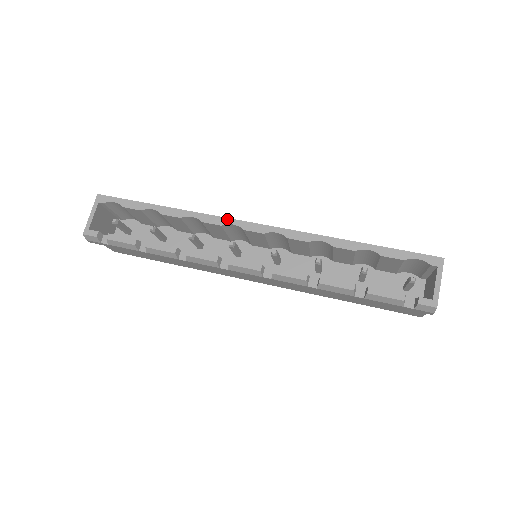
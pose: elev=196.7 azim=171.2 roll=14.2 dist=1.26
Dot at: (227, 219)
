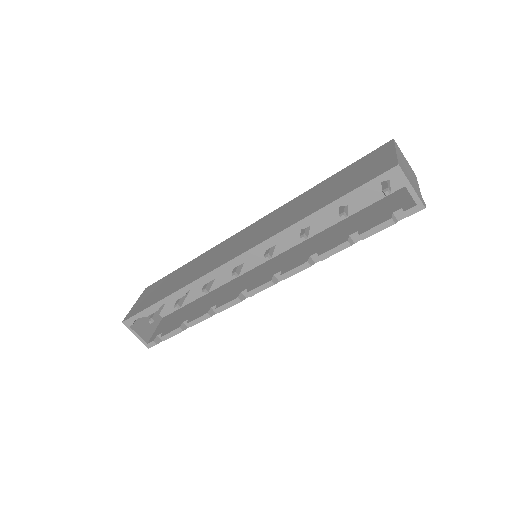
Dot at: (214, 272)
